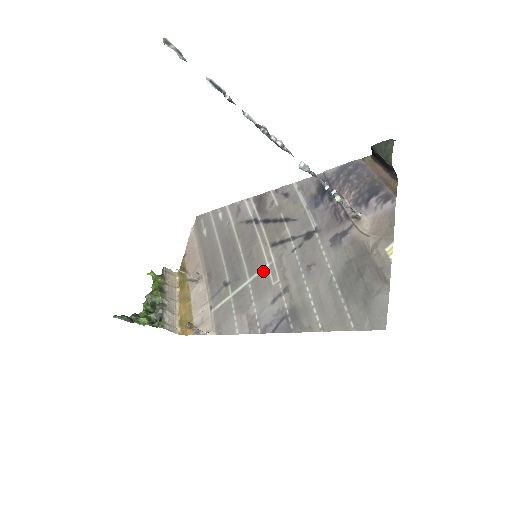
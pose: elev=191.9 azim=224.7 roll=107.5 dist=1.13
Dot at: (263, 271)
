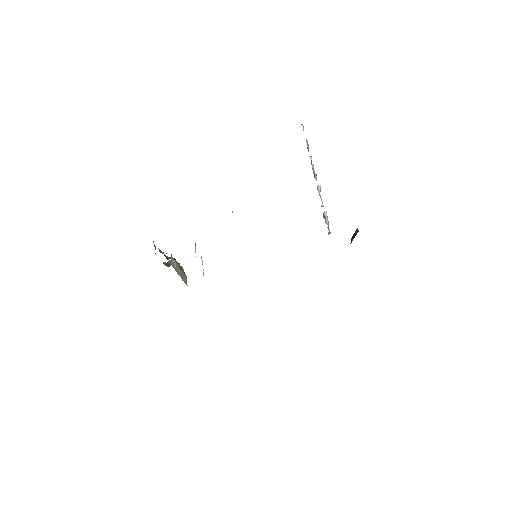
Dot at: occluded
